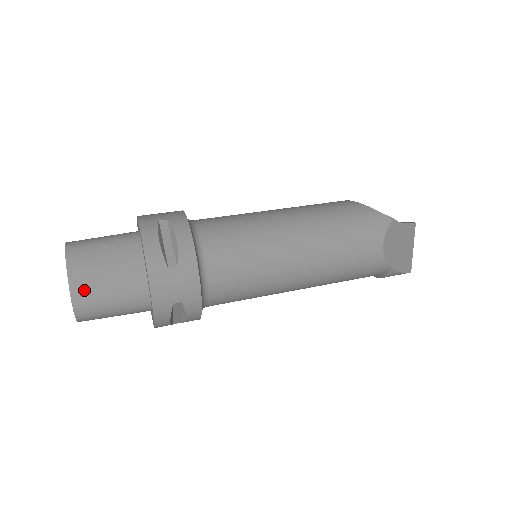
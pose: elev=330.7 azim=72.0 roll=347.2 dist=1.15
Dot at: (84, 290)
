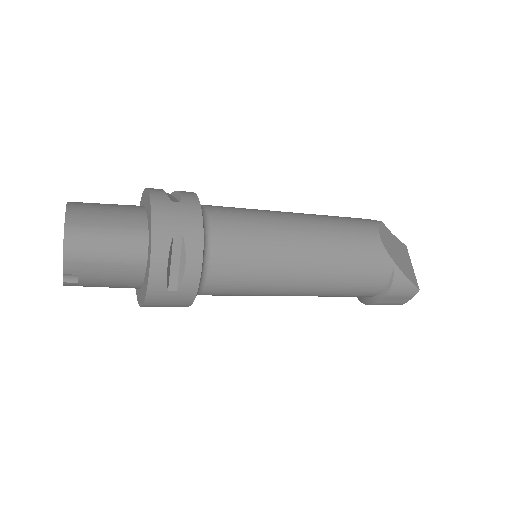
Dot at: (80, 218)
